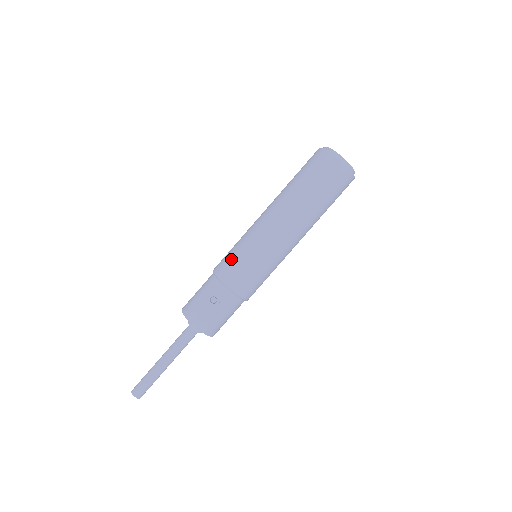
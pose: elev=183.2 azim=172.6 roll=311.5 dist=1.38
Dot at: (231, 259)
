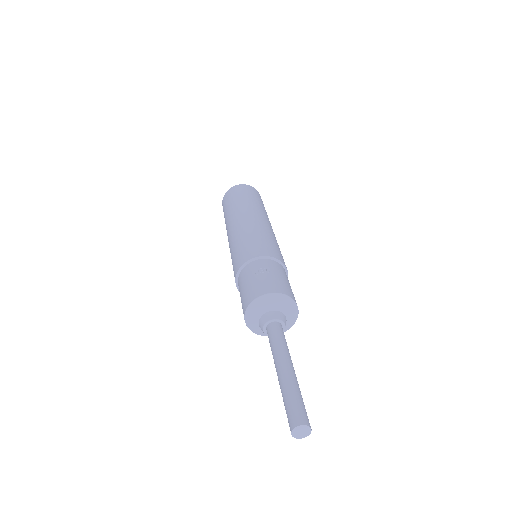
Dot at: (240, 250)
